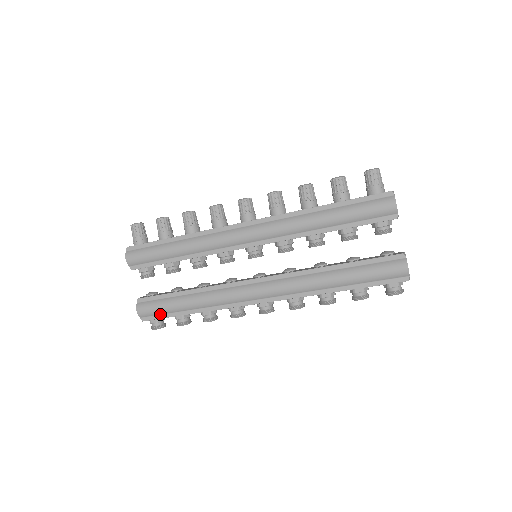
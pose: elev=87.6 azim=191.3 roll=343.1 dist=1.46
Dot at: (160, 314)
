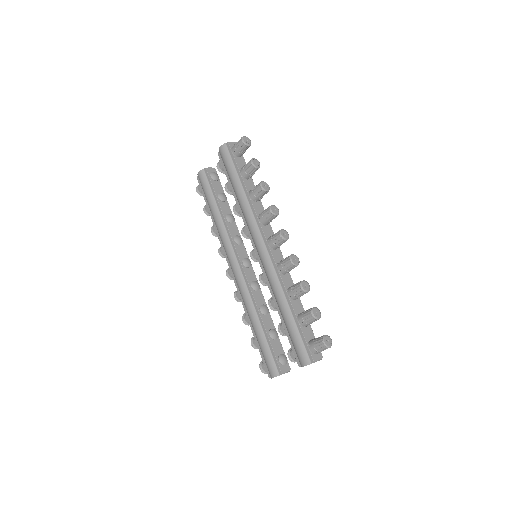
Dot at: occluded
